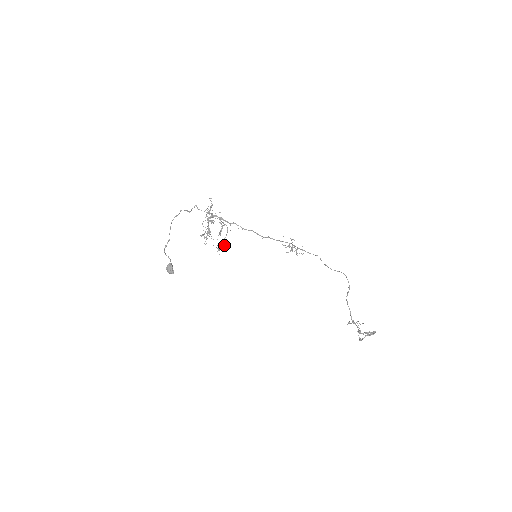
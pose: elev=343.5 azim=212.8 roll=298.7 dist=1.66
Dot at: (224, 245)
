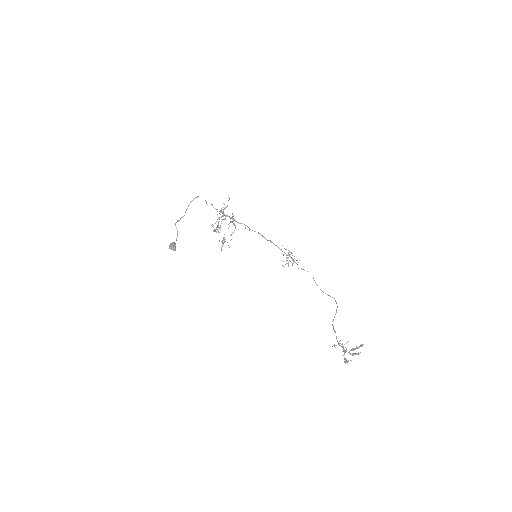
Dot at: occluded
